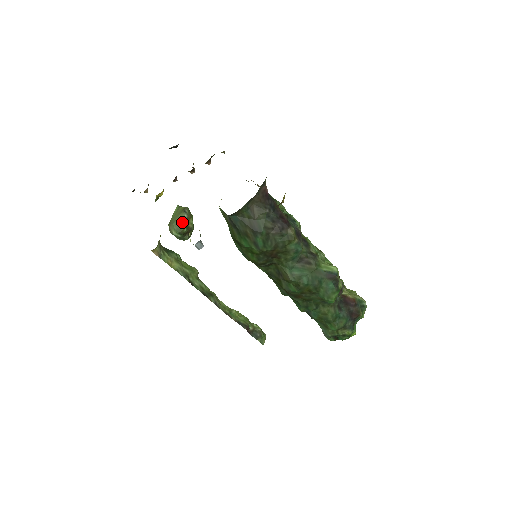
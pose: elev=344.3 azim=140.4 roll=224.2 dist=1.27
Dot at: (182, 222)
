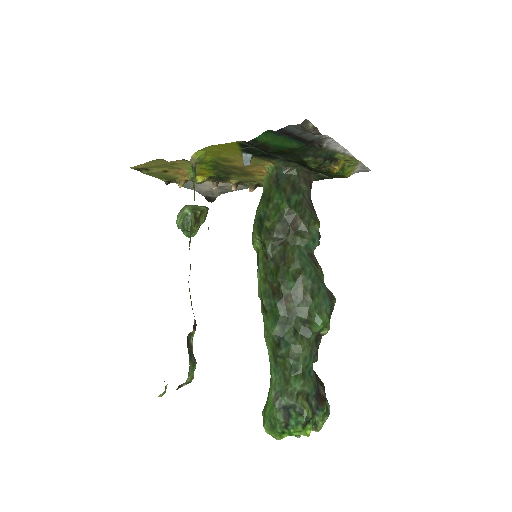
Dot at: (200, 207)
